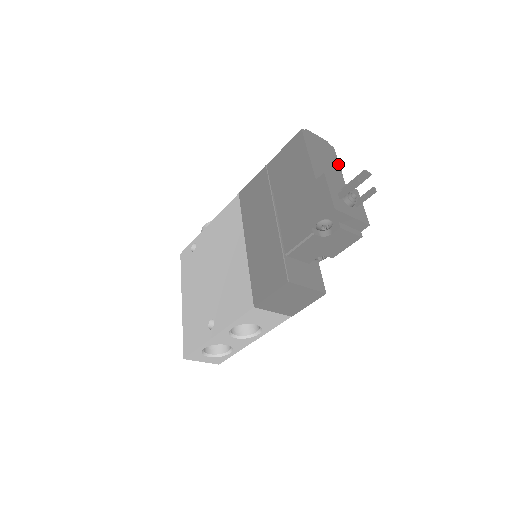
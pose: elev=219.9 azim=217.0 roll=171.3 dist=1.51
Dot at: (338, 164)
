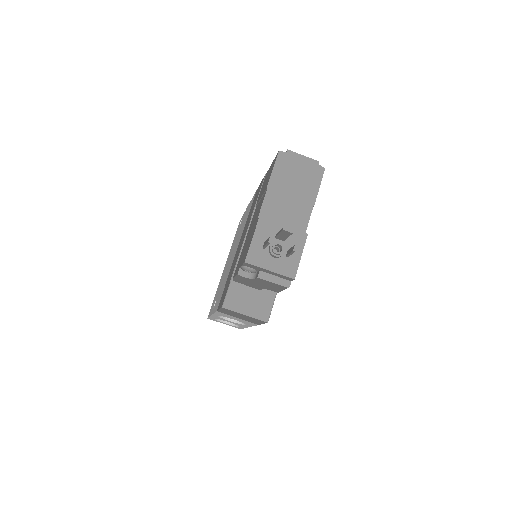
Dot at: (316, 192)
